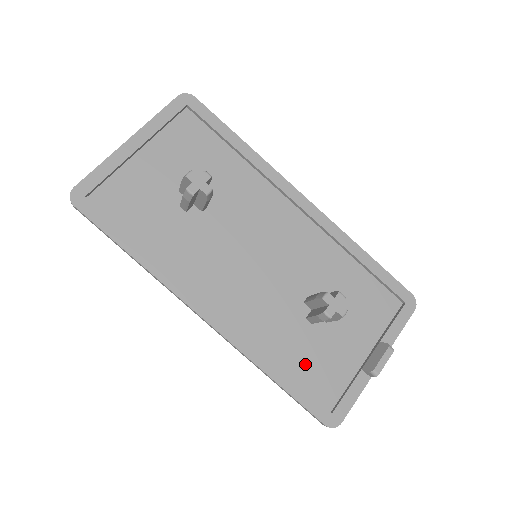
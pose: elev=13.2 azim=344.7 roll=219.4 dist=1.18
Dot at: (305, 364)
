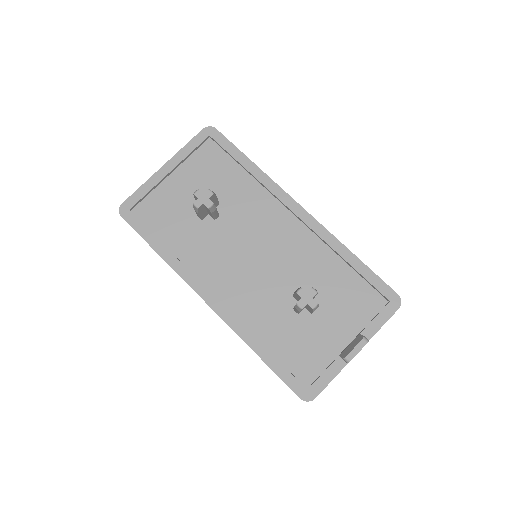
Dot at: (289, 347)
